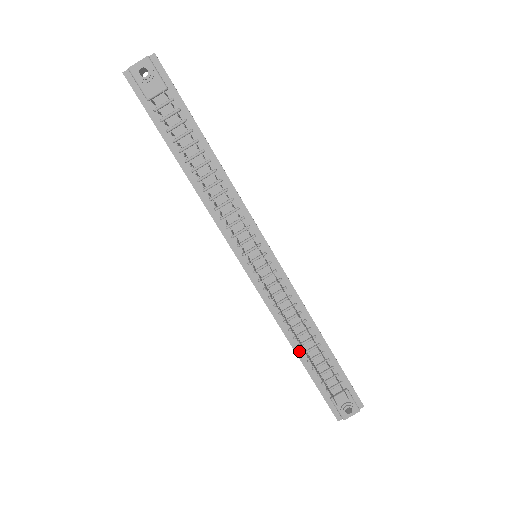
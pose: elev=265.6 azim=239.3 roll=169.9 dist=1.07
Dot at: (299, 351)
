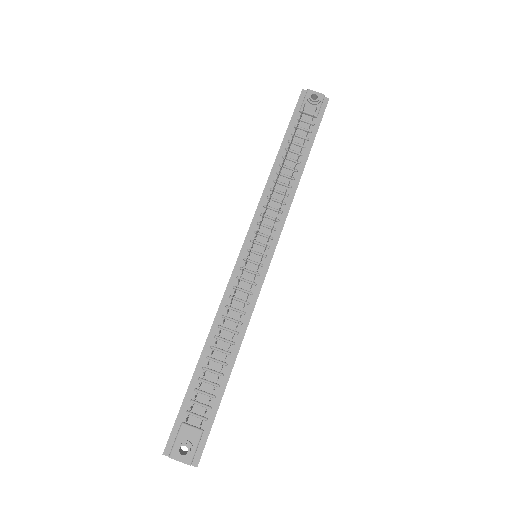
Dot at: (206, 352)
